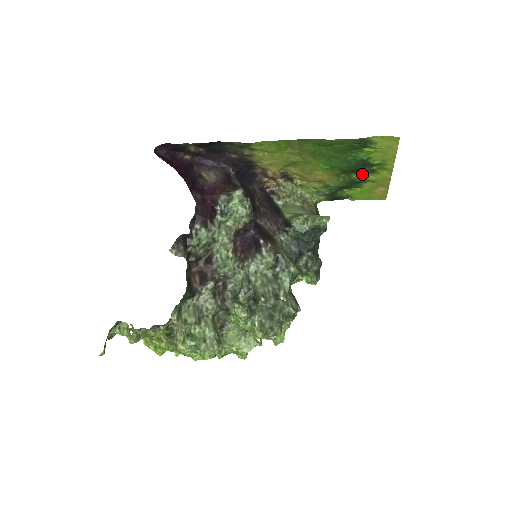
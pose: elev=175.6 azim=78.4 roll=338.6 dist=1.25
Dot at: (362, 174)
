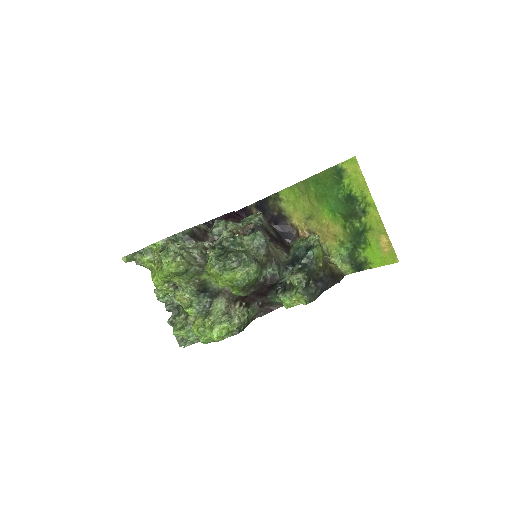
Dot at: (360, 220)
